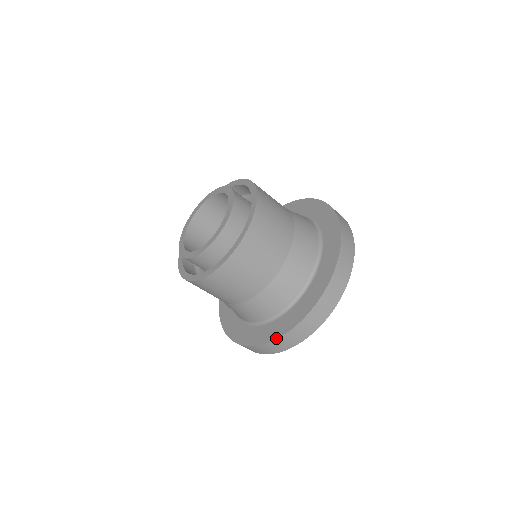
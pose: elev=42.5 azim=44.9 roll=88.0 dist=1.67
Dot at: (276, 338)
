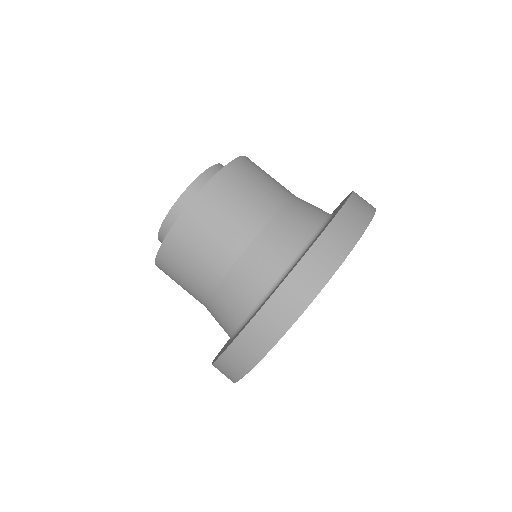
Dot at: occluded
